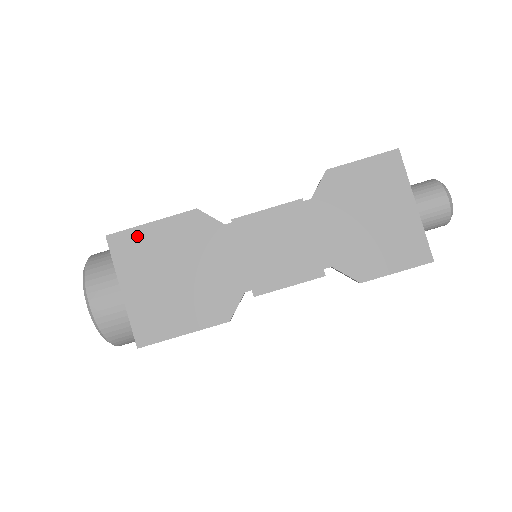
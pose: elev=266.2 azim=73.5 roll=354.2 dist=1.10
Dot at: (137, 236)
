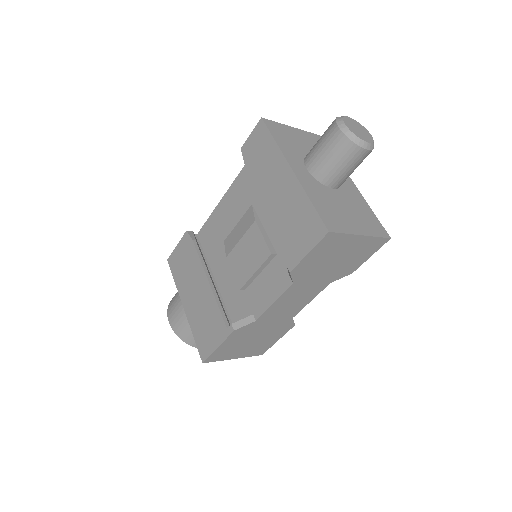
Dot at: (217, 353)
